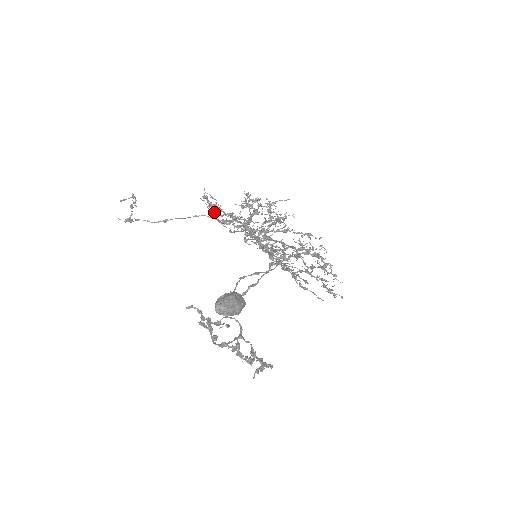
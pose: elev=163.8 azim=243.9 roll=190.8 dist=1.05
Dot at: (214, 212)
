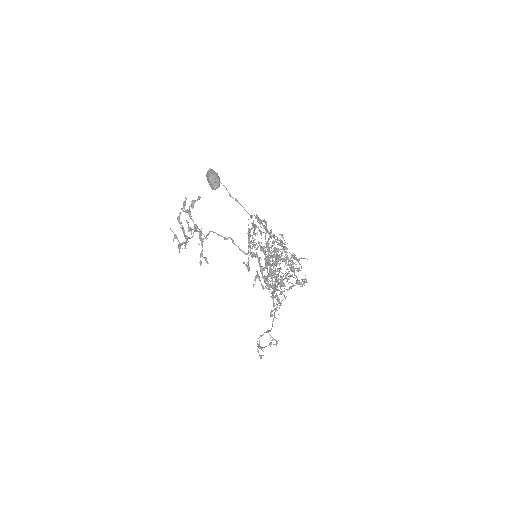
Dot at: occluded
